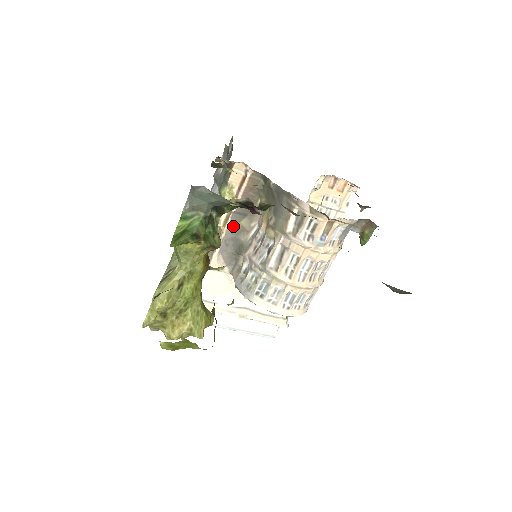
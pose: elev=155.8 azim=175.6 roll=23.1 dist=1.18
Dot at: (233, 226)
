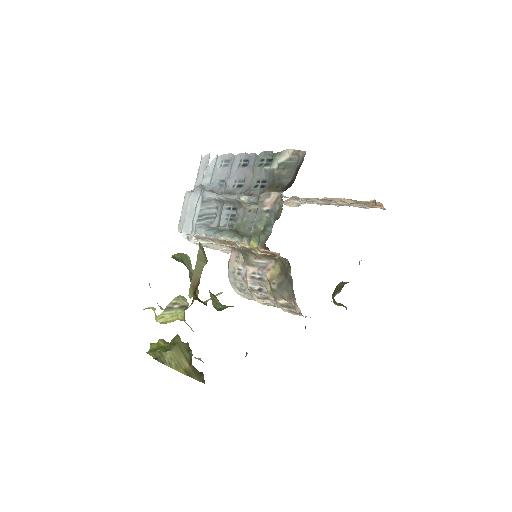
Dot at: (248, 250)
